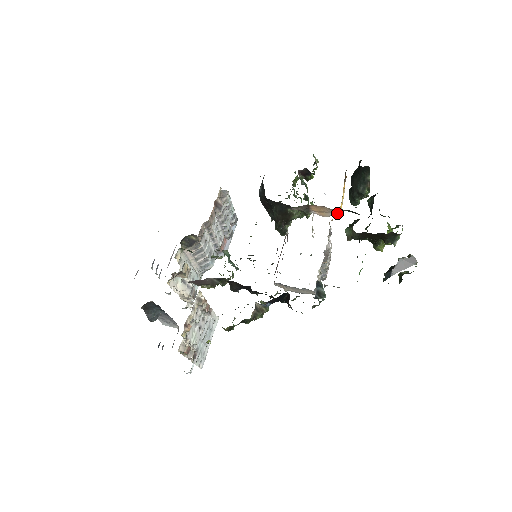
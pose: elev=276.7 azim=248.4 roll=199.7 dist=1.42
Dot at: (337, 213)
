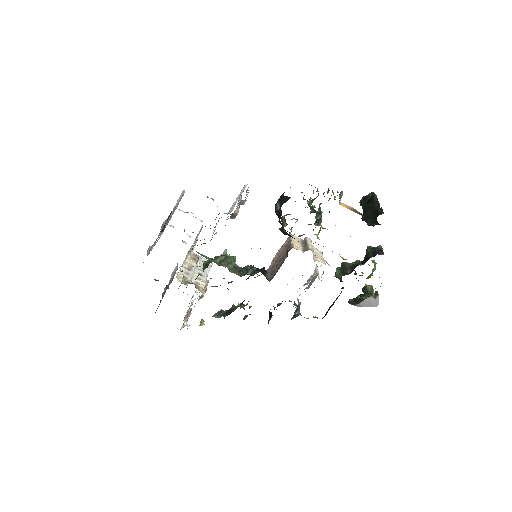
Dot at: occluded
